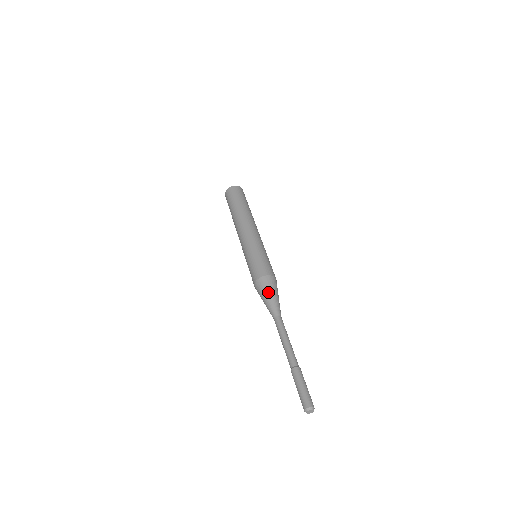
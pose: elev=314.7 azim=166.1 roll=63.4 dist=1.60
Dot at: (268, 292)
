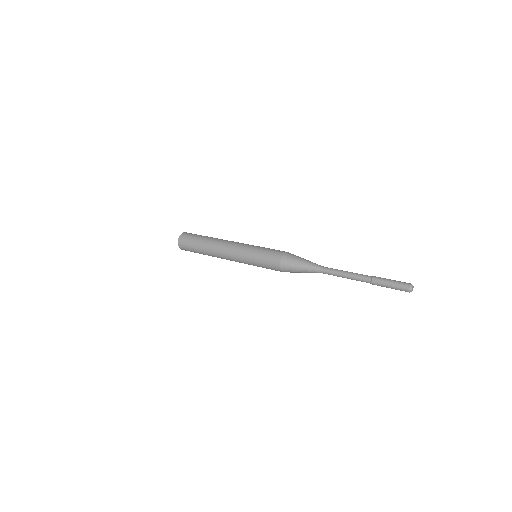
Dot at: (298, 260)
